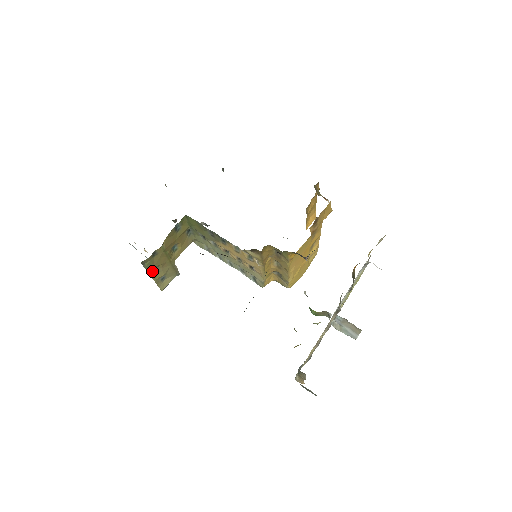
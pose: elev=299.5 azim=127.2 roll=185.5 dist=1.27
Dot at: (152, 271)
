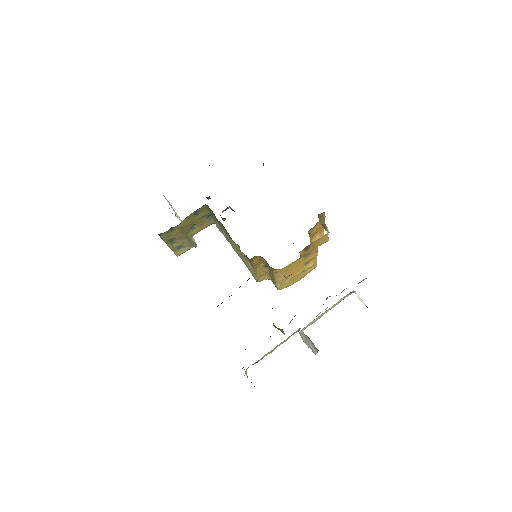
Dot at: (169, 241)
